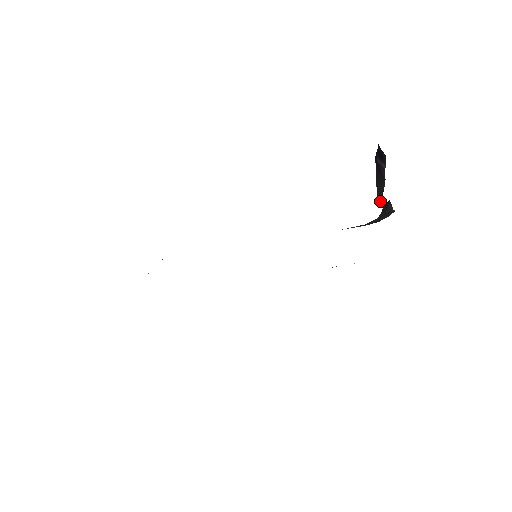
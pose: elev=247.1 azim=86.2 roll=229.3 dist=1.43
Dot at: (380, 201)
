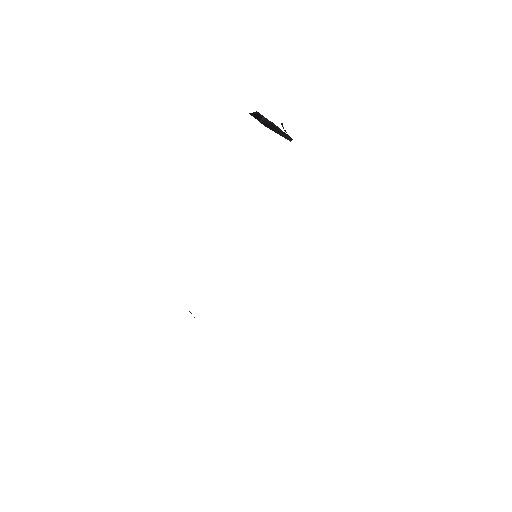
Dot at: (291, 139)
